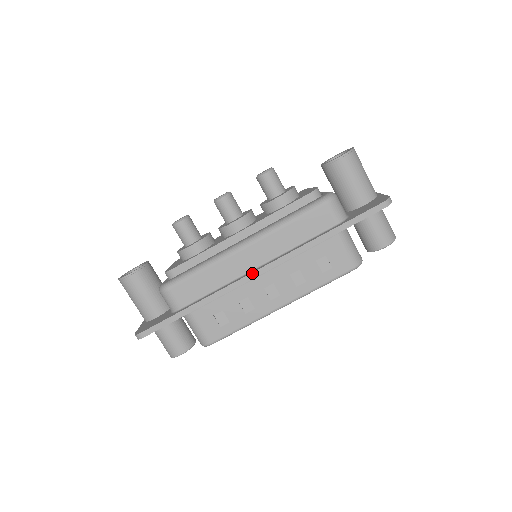
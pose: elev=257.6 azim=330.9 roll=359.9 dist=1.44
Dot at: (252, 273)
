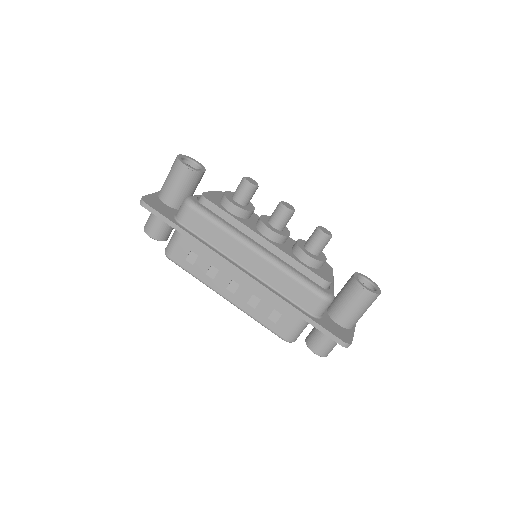
Dot at: (237, 267)
